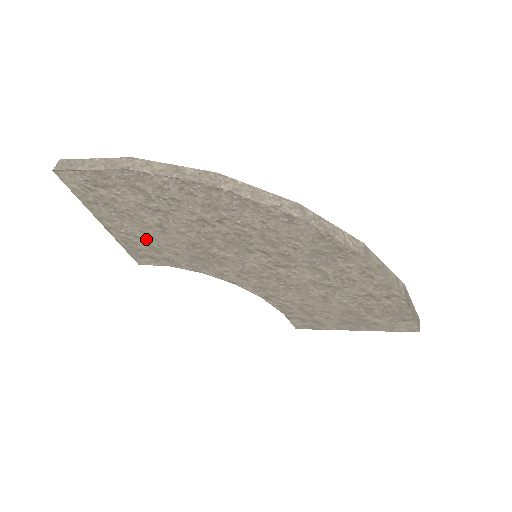
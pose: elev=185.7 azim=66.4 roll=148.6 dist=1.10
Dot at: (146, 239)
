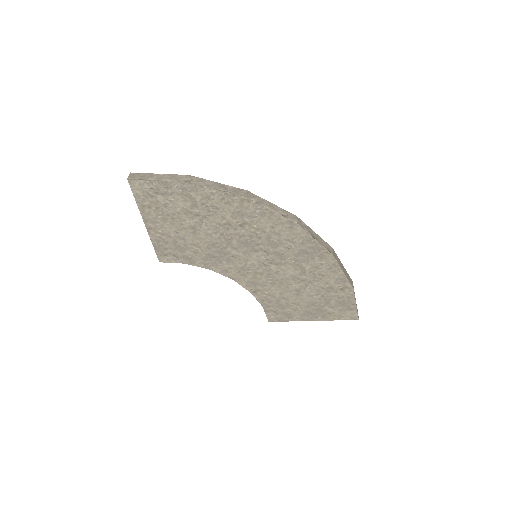
Dot at: (177, 239)
